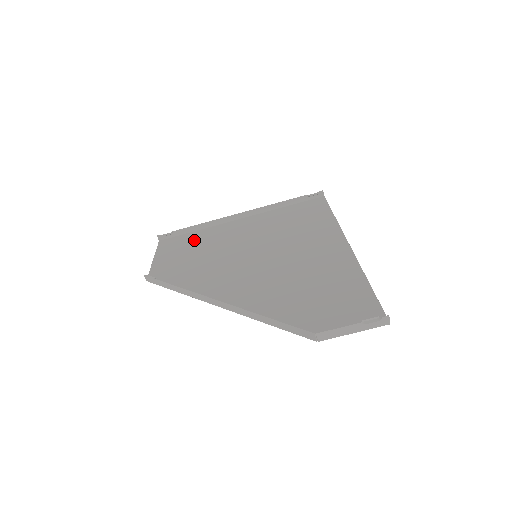
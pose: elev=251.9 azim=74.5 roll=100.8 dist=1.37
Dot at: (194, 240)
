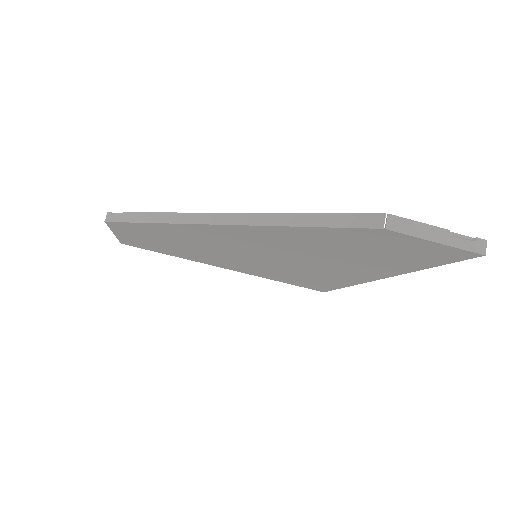
Dot at: (169, 250)
